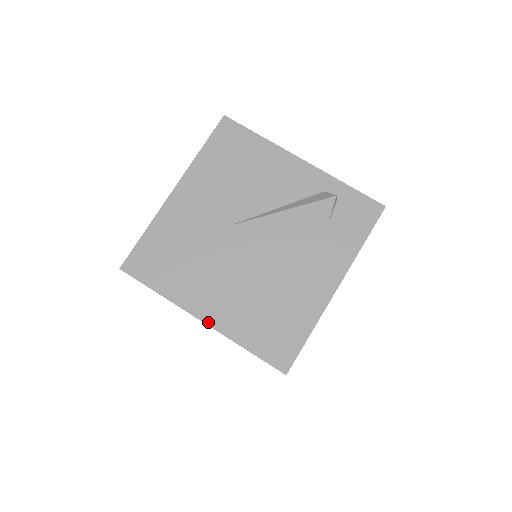
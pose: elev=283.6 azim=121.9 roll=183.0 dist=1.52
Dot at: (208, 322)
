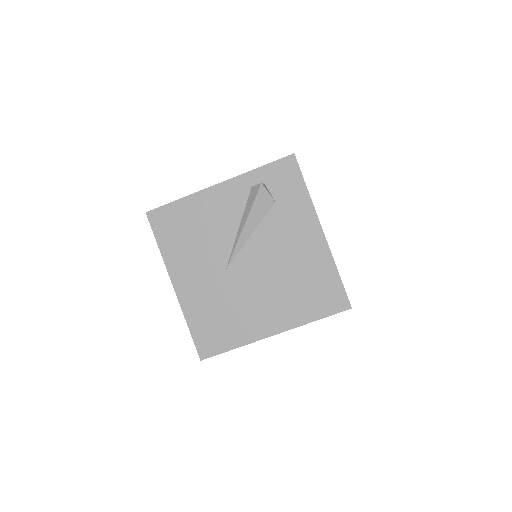
Dot at: (279, 331)
